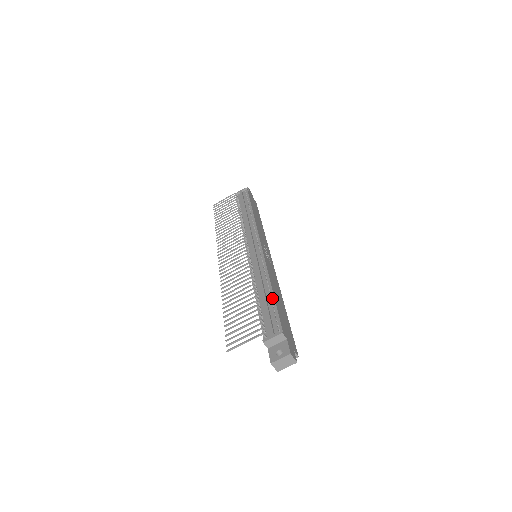
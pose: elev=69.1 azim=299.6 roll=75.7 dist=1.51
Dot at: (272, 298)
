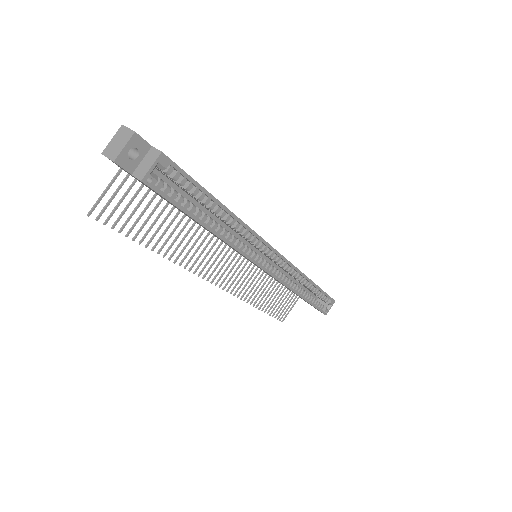
Dot at: occluded
